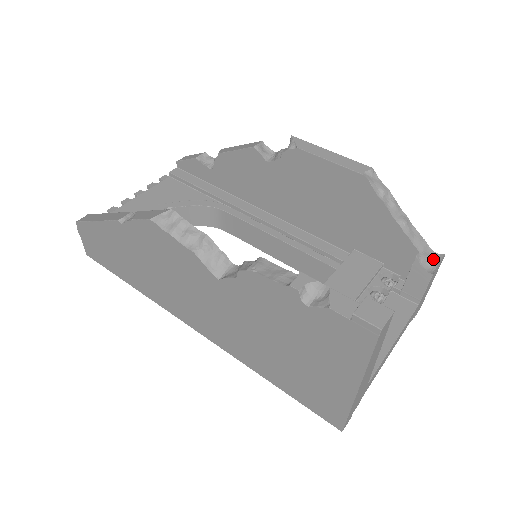
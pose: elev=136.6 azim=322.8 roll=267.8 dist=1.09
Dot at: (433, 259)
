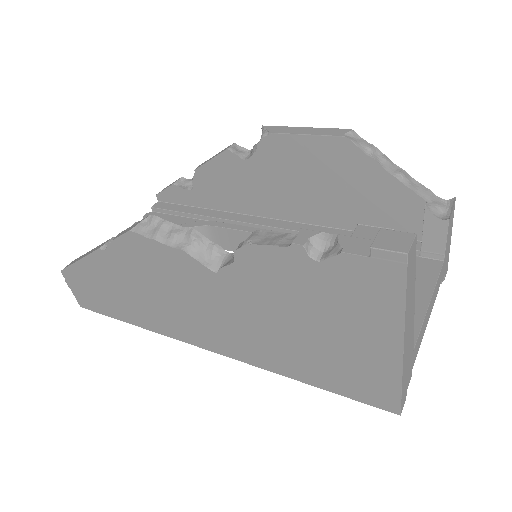
Dot at: (444, 206)
